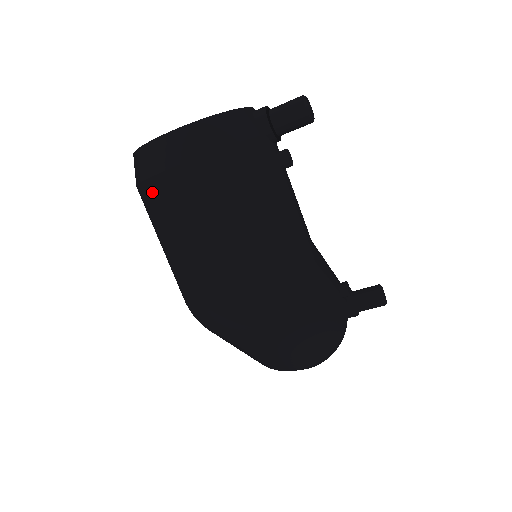
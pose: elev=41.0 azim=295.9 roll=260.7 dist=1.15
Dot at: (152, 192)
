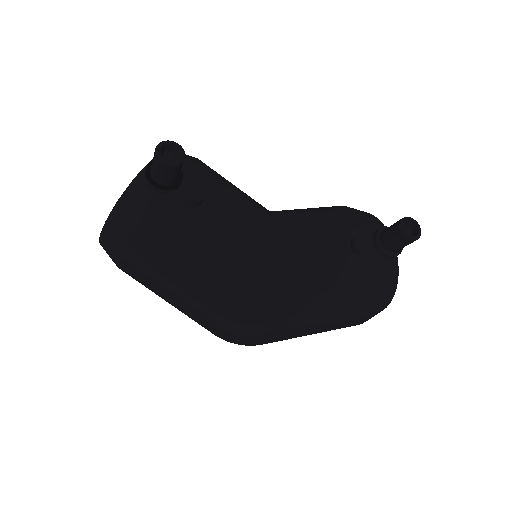
Dot at: occluded
